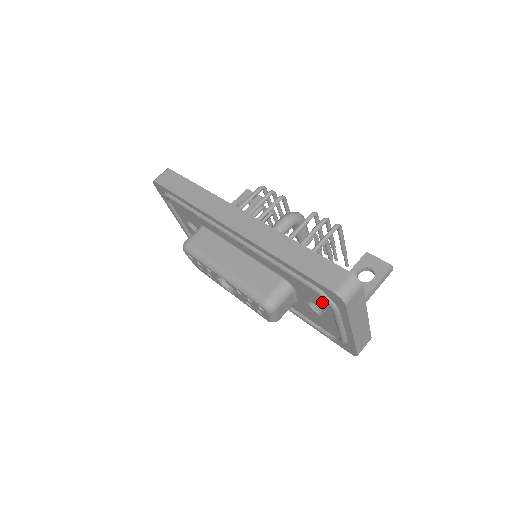
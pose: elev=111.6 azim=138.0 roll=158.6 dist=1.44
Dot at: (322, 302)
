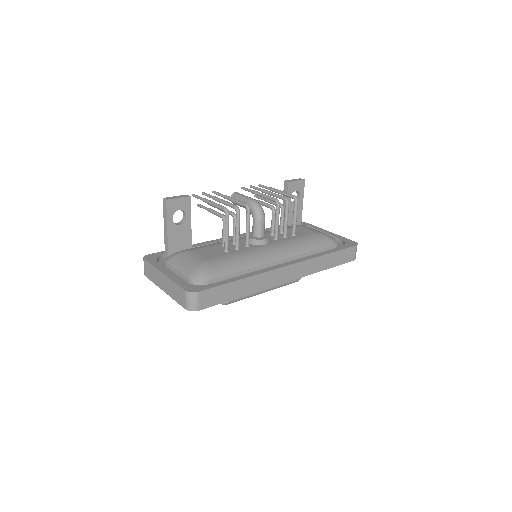
Dot at: occluded
